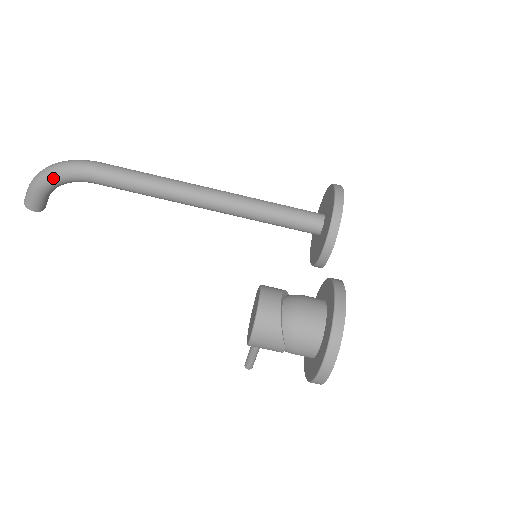
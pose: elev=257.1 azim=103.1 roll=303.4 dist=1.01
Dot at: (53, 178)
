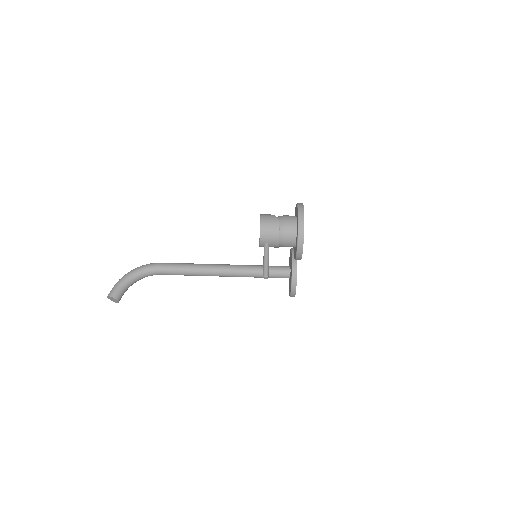
Dot at: (135, 270)
